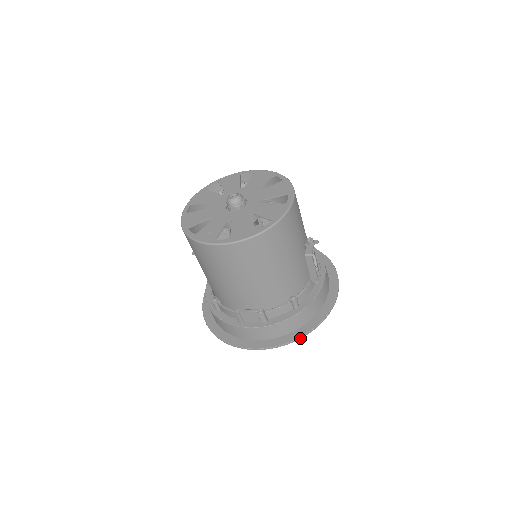
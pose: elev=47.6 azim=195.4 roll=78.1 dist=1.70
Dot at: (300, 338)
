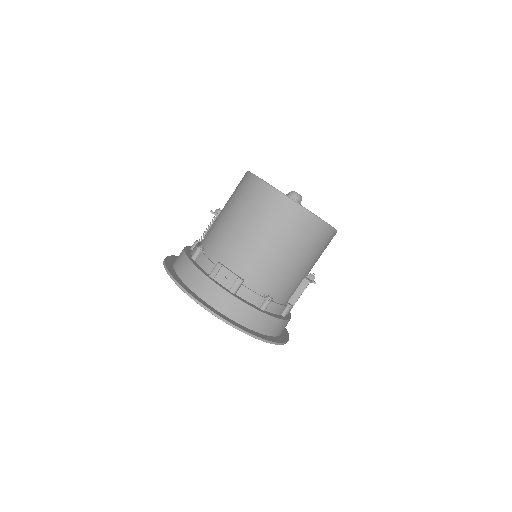
Dot at: (246, 333)
